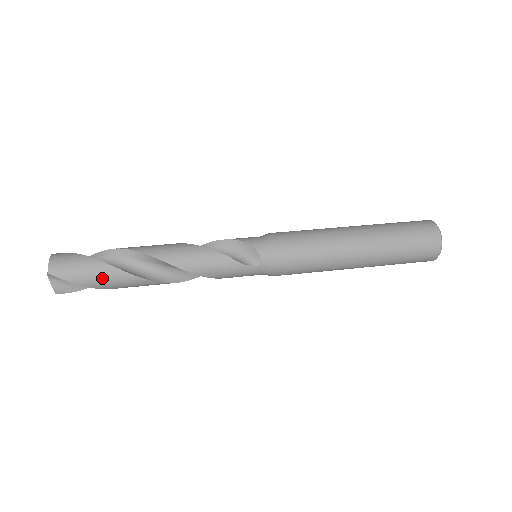
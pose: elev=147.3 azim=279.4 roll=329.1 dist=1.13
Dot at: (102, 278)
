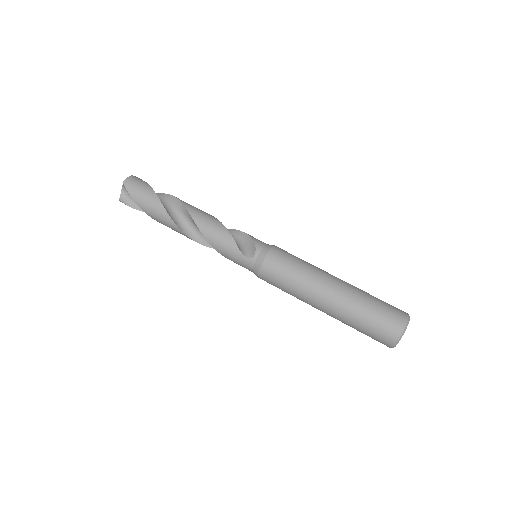
Dot at: (149, 204)
